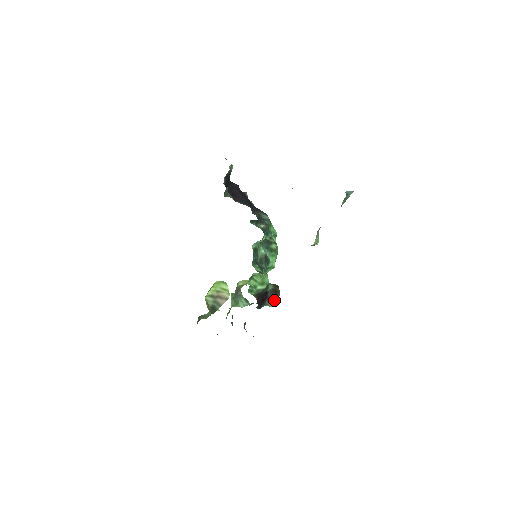
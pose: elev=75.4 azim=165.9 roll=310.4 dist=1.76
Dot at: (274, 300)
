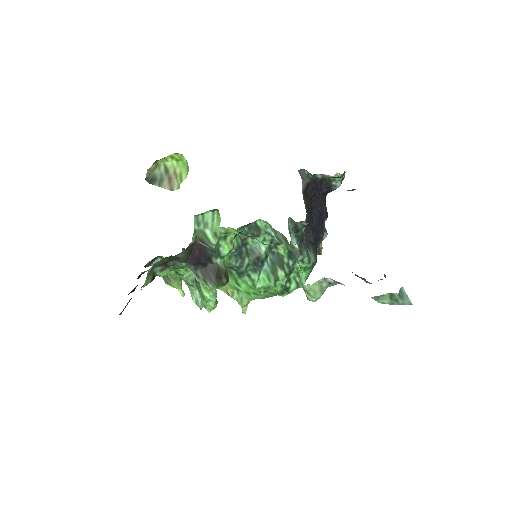
Dot at: (207, 283)
